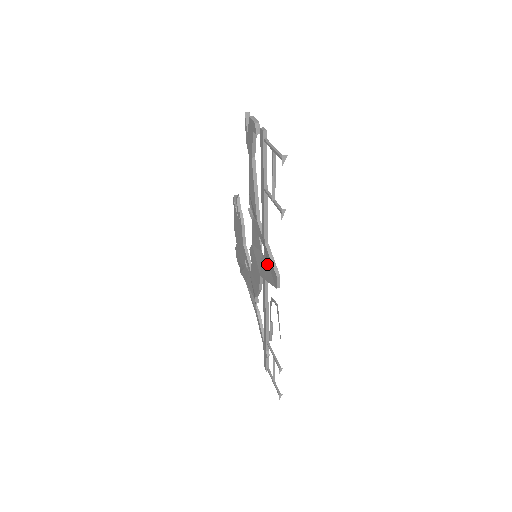
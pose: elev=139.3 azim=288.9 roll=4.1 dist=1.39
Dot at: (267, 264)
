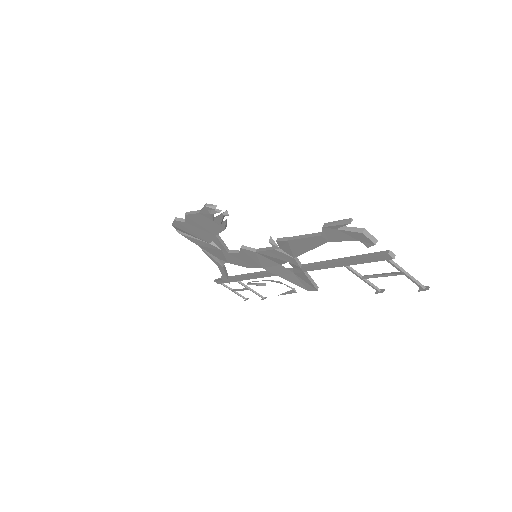
Dot at: (292, 275)
